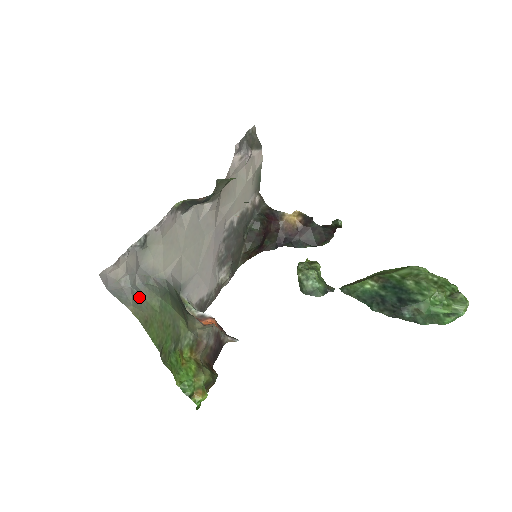
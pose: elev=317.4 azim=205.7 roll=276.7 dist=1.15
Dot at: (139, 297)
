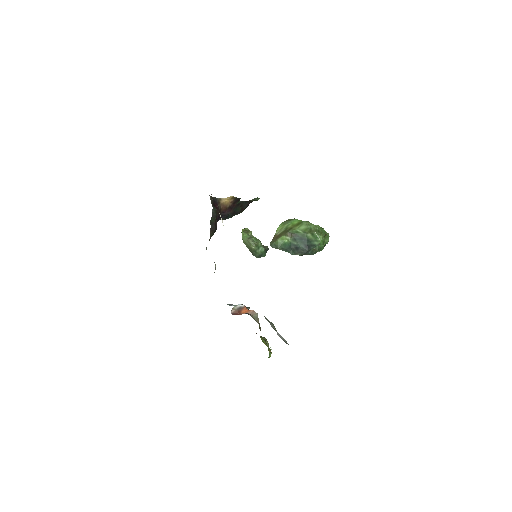
Dot at: occluded
